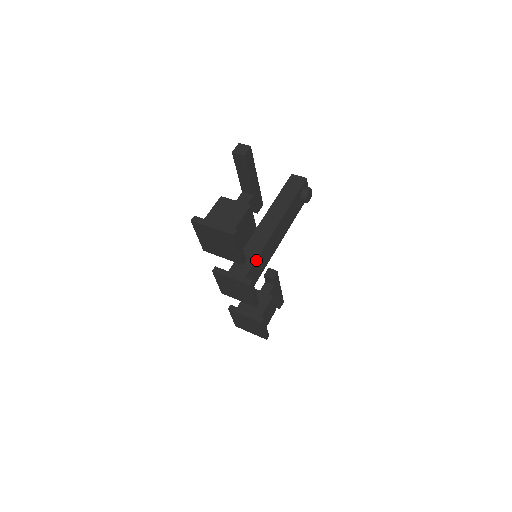
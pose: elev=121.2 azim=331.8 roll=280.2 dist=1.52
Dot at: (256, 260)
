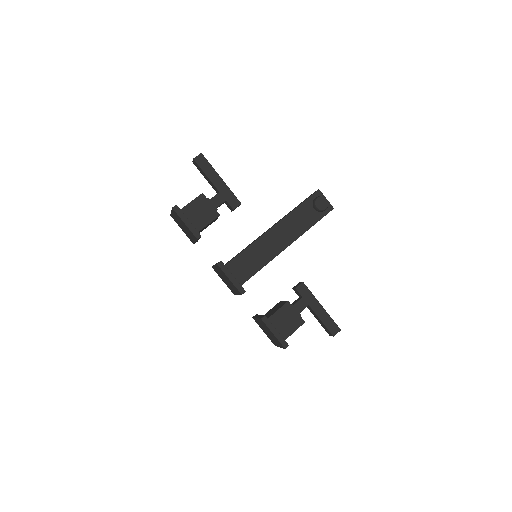
Dot at: (242, 252)
